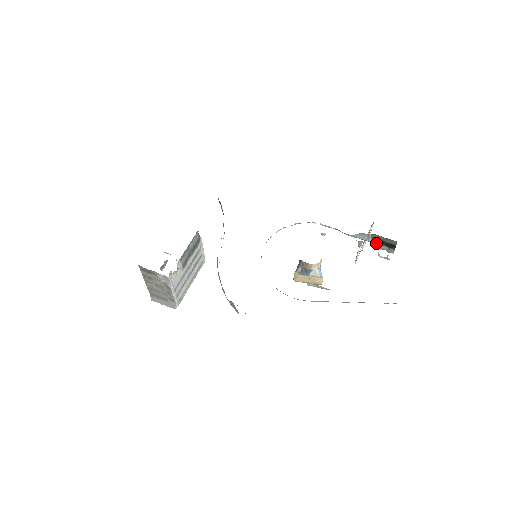
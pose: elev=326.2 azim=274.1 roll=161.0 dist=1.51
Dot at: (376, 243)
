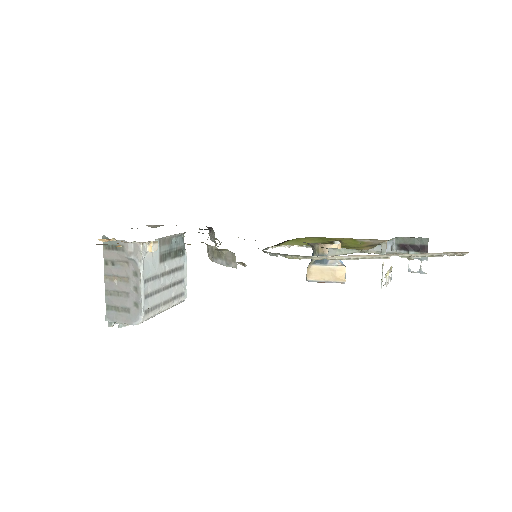
Dot at: (403, 251)
